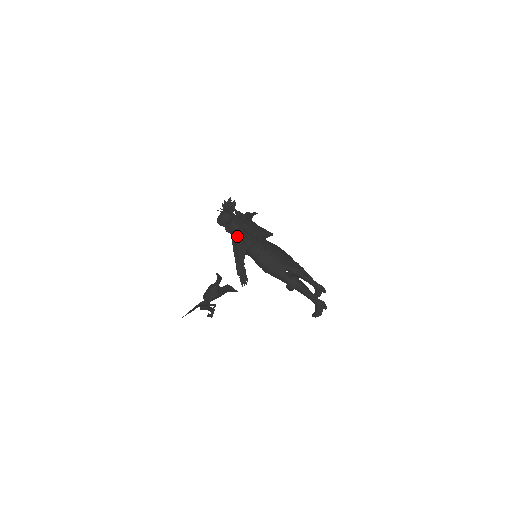
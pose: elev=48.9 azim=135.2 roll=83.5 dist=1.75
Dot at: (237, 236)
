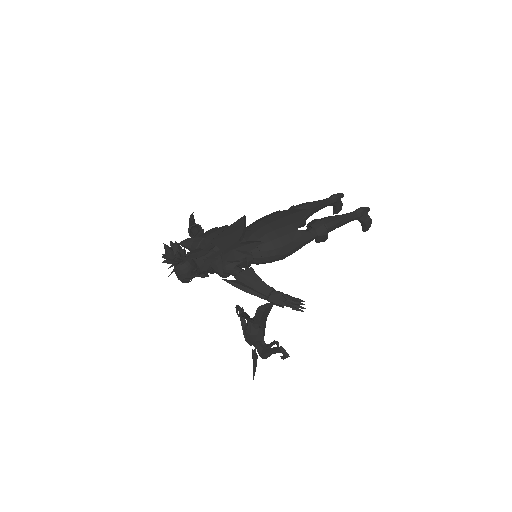
Dot at: (224, 270)
